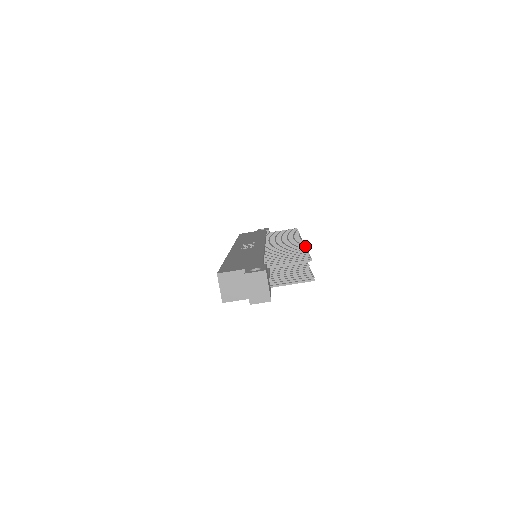
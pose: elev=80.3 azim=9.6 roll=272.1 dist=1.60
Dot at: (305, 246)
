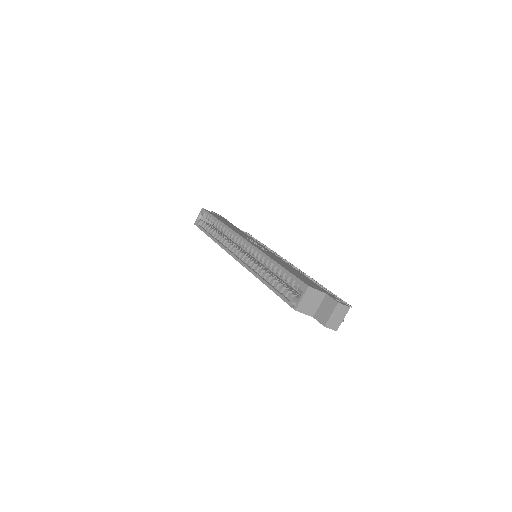
Dot at: occluded
